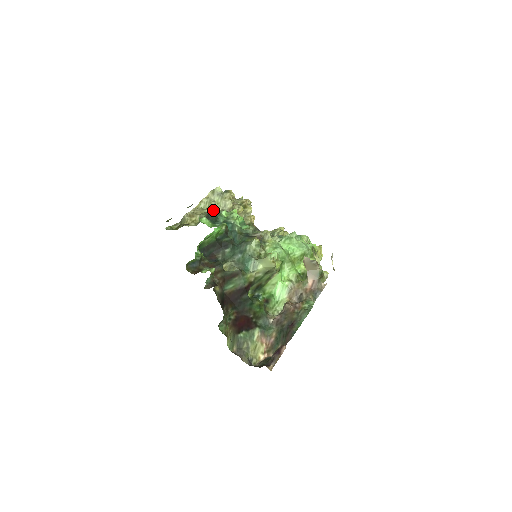
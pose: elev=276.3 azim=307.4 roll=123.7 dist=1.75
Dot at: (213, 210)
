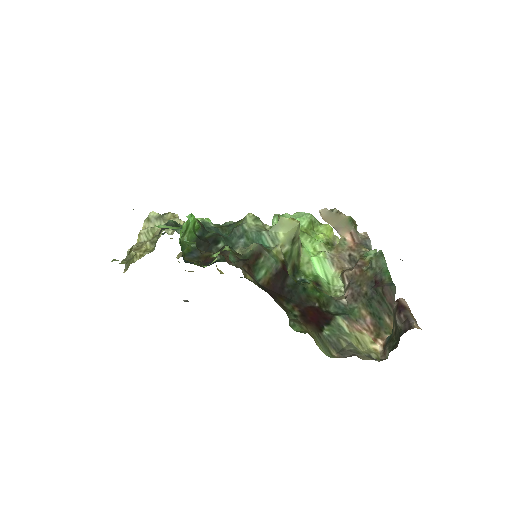
Dot at: (164, 223)
